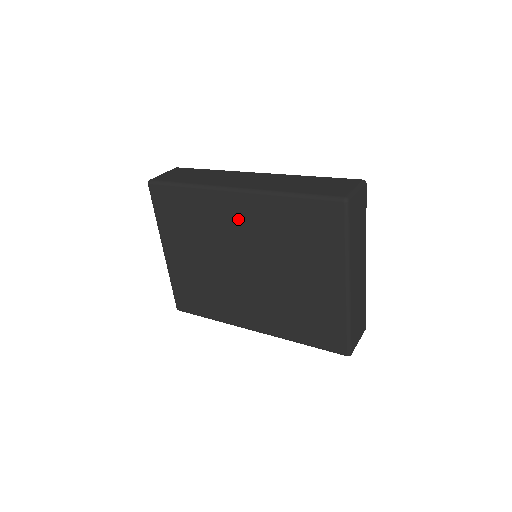
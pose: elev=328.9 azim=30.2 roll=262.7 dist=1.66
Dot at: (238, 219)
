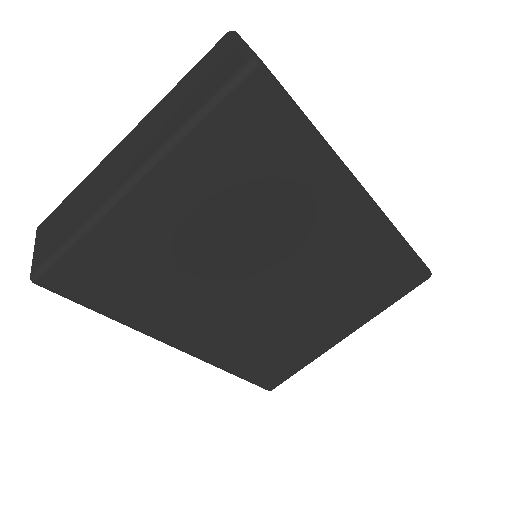
Dot at: (330, 229)
